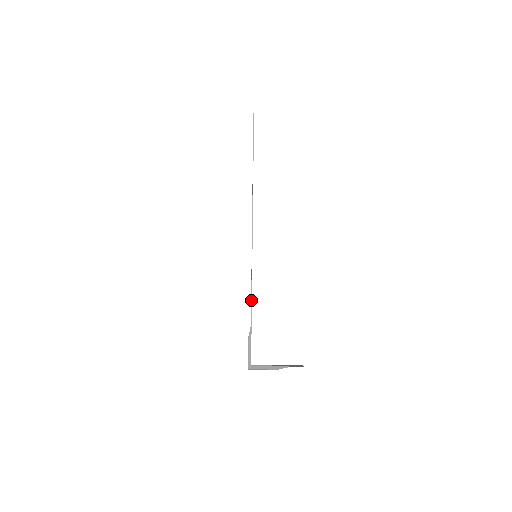
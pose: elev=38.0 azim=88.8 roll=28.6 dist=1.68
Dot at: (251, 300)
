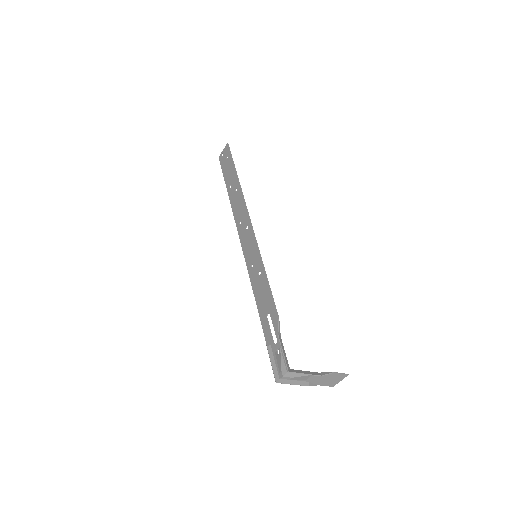
Dot at: (270, 290)
